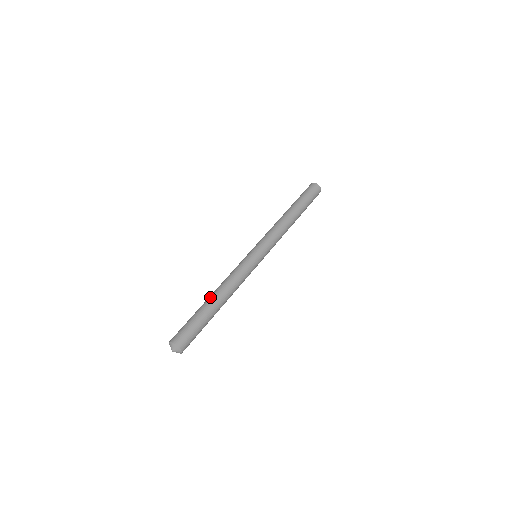
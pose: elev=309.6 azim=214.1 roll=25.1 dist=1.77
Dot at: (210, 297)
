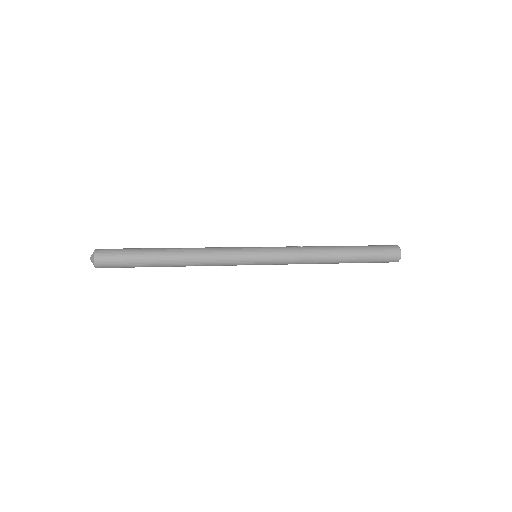
Dot at: occluded
